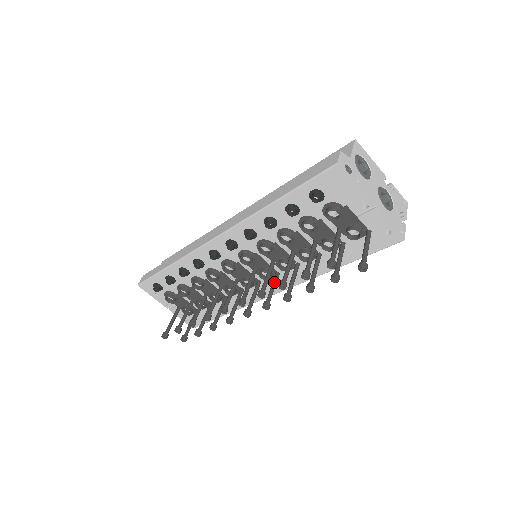
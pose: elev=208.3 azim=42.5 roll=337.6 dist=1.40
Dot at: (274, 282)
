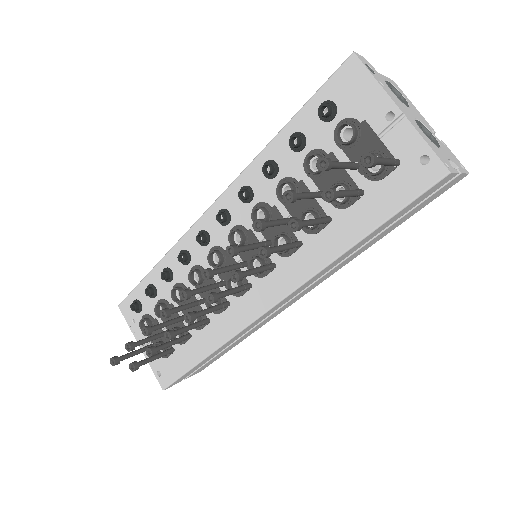
Dot at: (262, 266)
